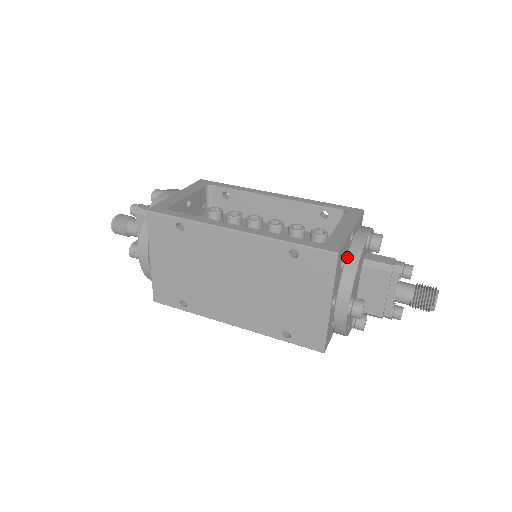
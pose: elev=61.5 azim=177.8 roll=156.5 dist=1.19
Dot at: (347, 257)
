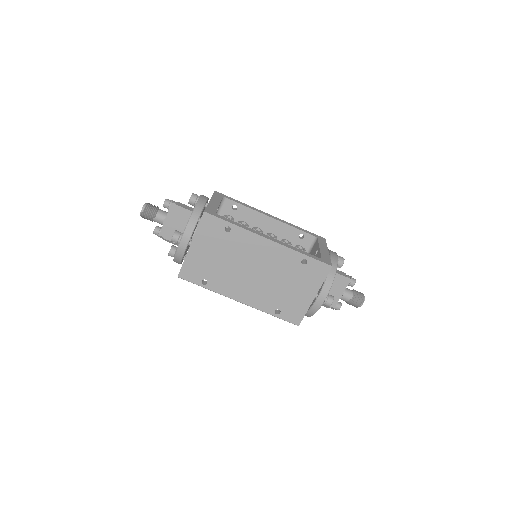
Dot at: occluded
